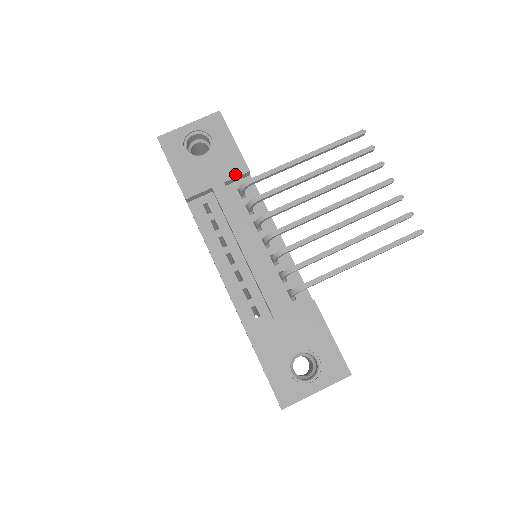
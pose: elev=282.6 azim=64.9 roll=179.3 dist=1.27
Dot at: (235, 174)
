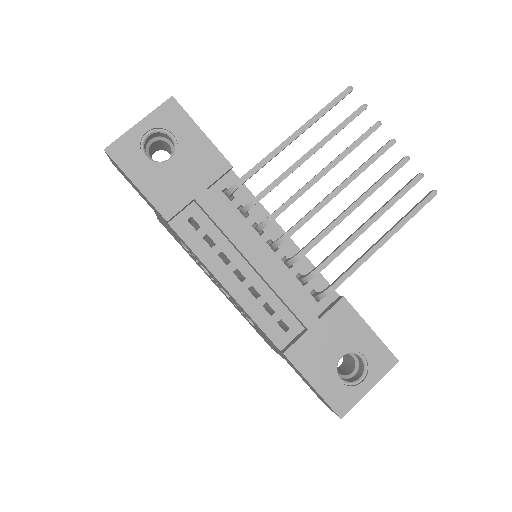
Dot at: (216, 175)
